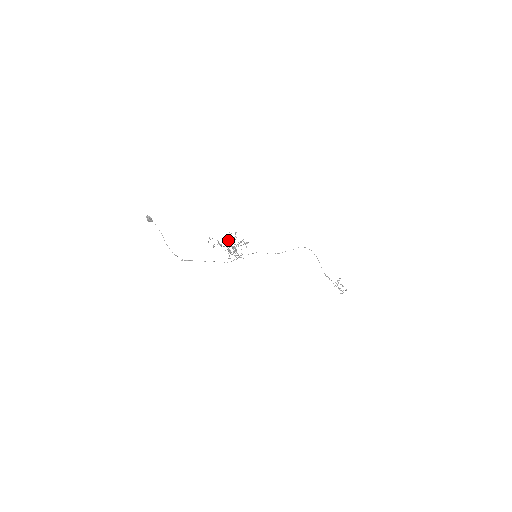
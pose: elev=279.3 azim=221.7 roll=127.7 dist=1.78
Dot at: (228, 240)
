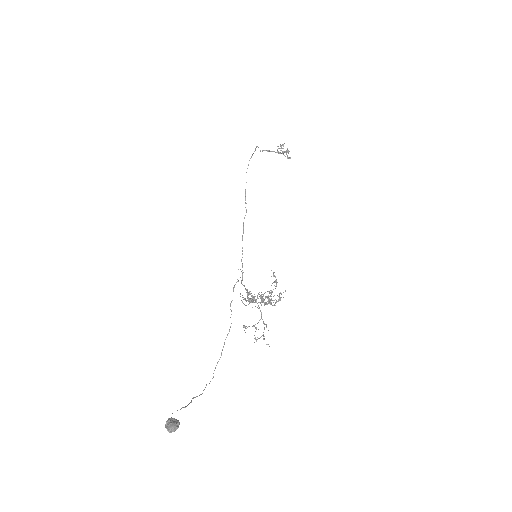
Dot at: occluded
